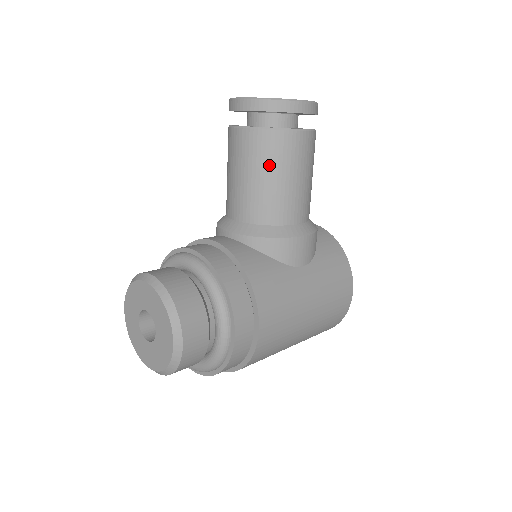
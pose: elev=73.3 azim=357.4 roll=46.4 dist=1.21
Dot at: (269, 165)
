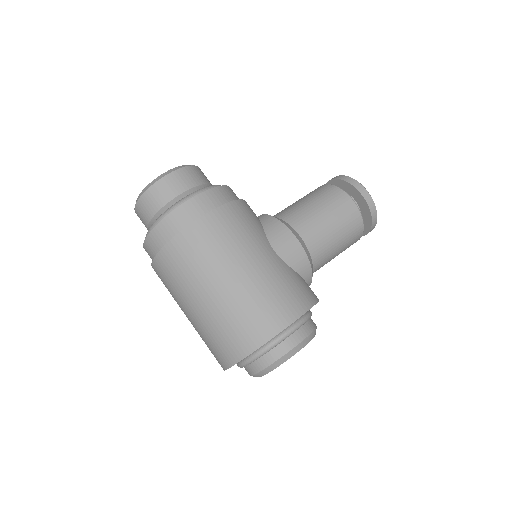
Dot at: (314, 196)
